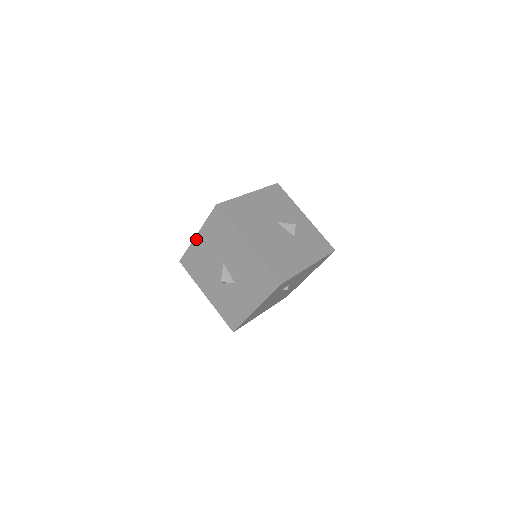
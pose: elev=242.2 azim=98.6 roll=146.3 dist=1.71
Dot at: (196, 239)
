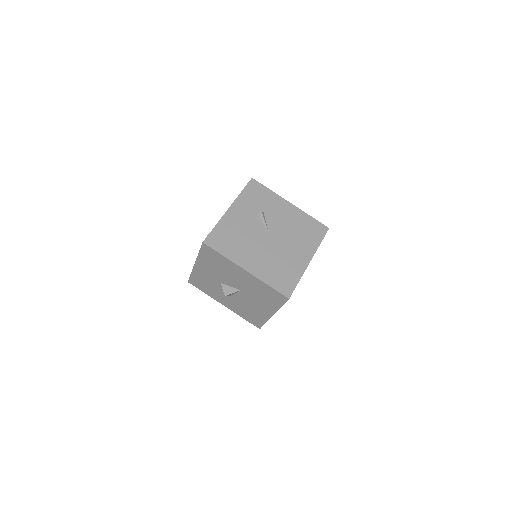
Dot at: (242, 269)
